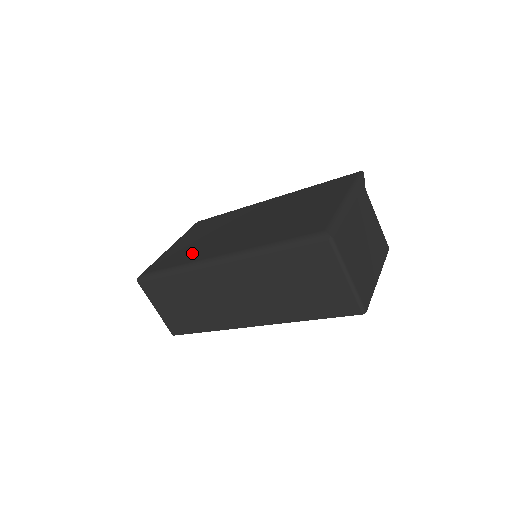
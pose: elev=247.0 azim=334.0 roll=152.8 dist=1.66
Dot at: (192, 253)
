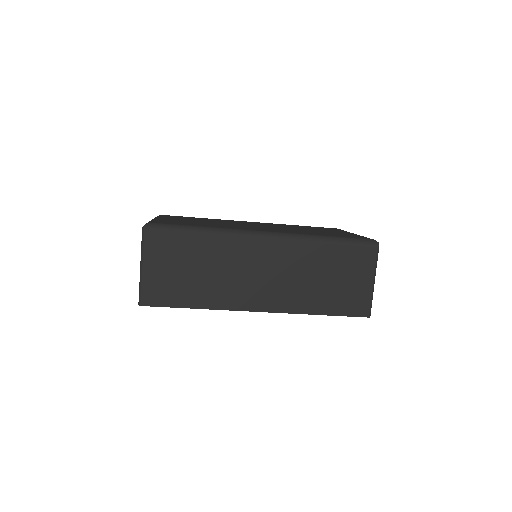
Dot at: (214, 225)
